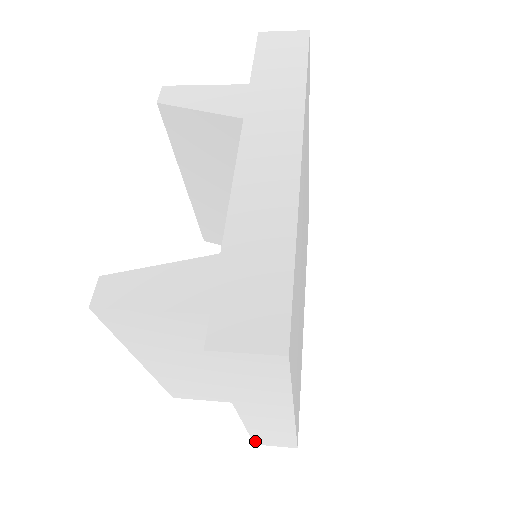
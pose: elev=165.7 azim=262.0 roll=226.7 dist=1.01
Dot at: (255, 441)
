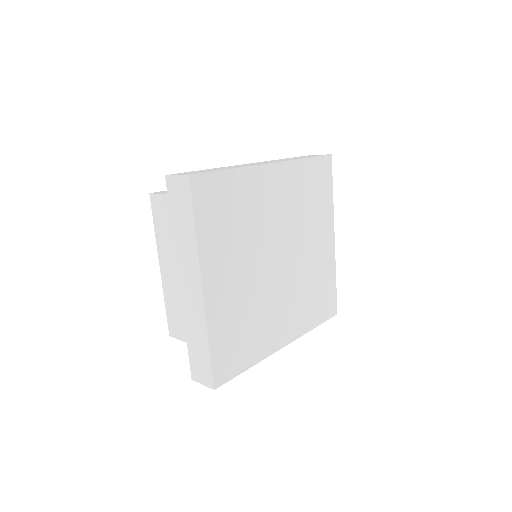
Dot at: (191, 368)
